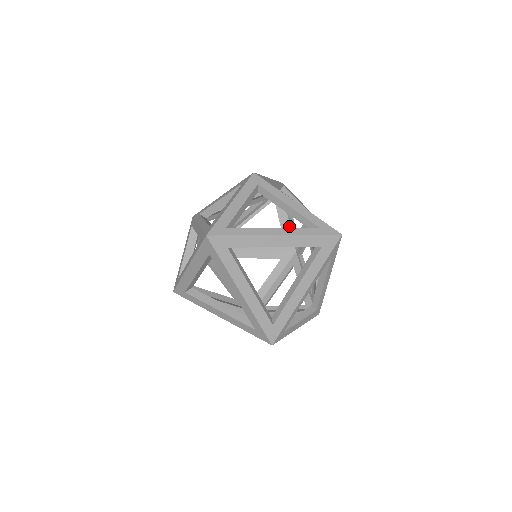
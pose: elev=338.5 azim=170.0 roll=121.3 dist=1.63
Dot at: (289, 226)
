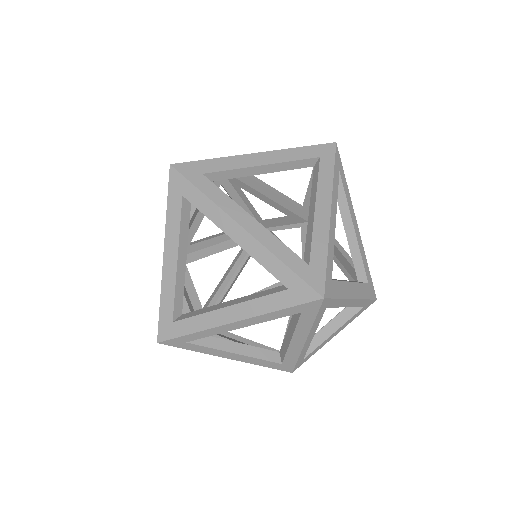
Dot at: occluded
